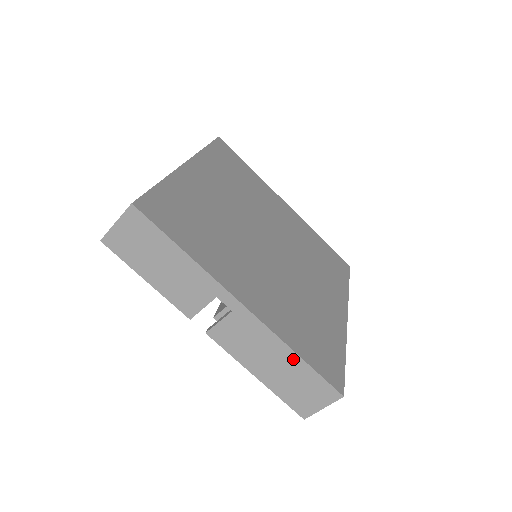
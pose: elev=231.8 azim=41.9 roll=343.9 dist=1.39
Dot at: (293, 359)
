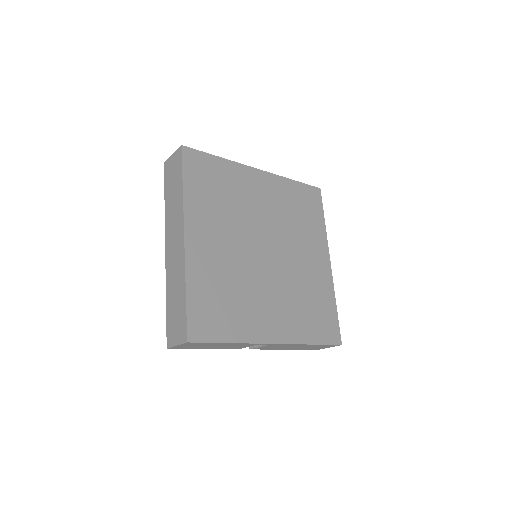
Dot at: (309, 345)
